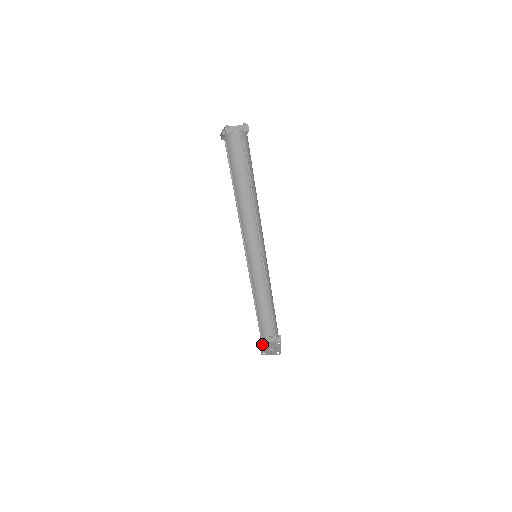
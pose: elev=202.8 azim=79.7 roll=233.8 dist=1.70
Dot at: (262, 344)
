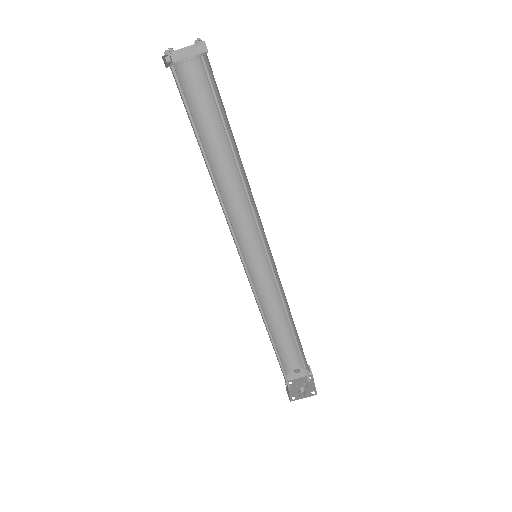
Dot at: (288, 385)
